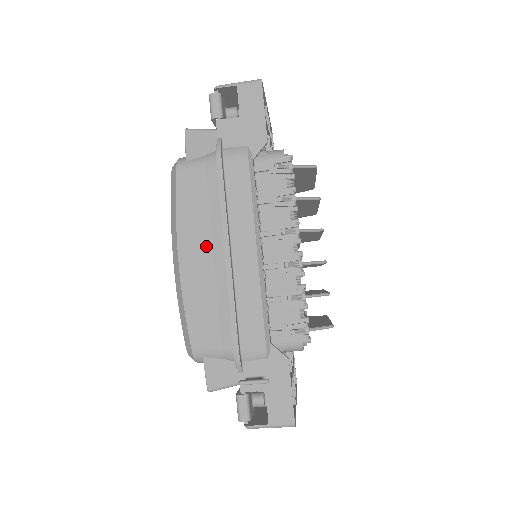
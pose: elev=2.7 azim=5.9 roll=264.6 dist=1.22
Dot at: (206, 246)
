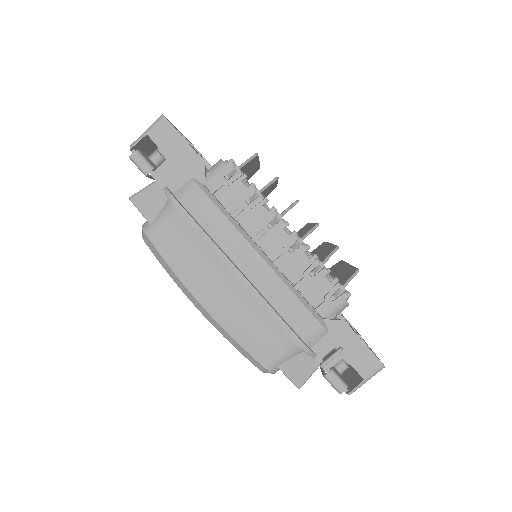
Dot at: (217, 281)
